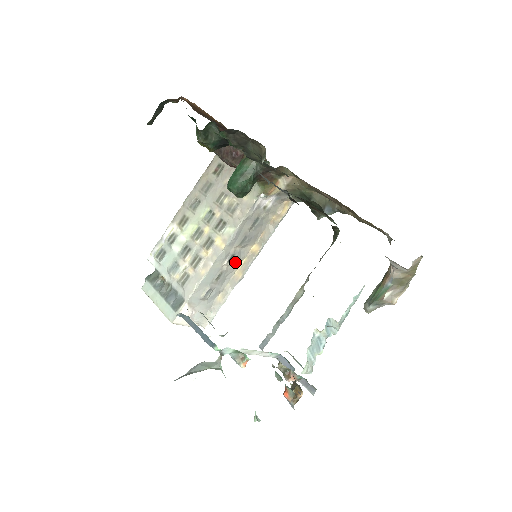
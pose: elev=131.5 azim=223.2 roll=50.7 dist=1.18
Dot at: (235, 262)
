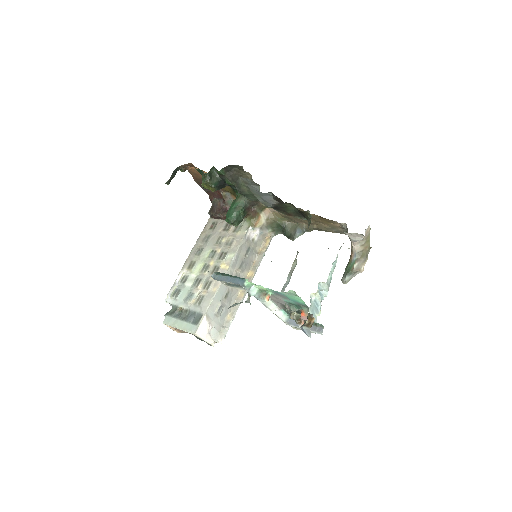
Dot at: occluded
